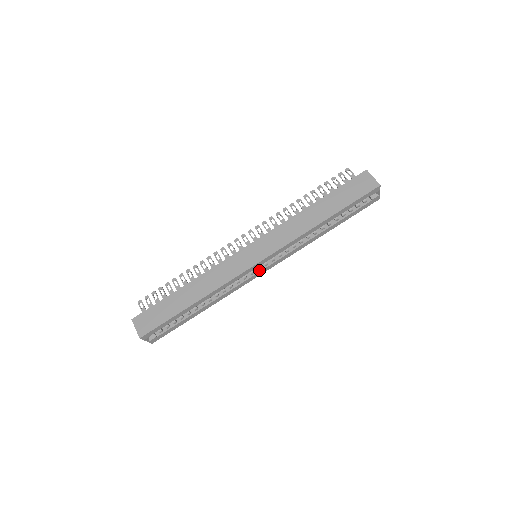
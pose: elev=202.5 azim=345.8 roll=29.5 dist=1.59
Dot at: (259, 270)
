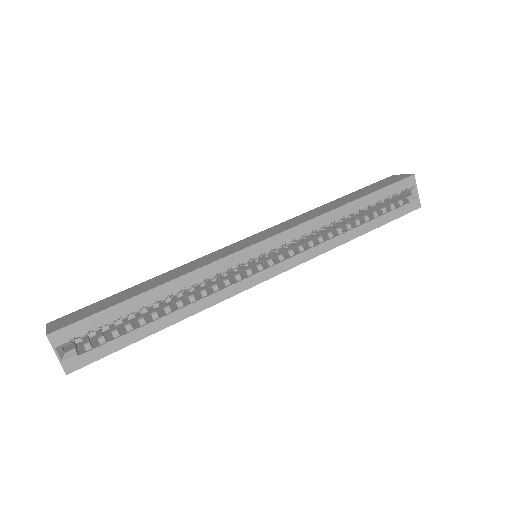
Dot at: (260, 270)
